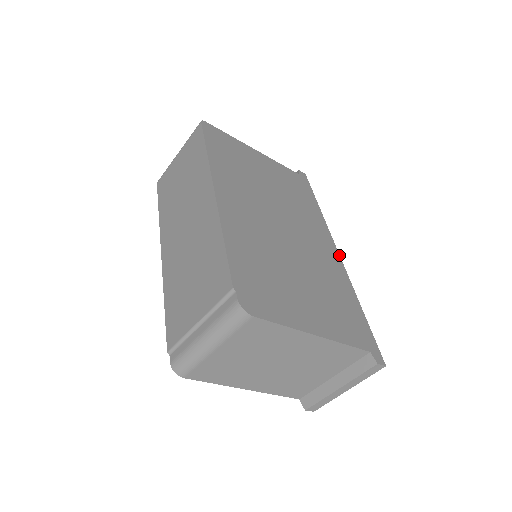
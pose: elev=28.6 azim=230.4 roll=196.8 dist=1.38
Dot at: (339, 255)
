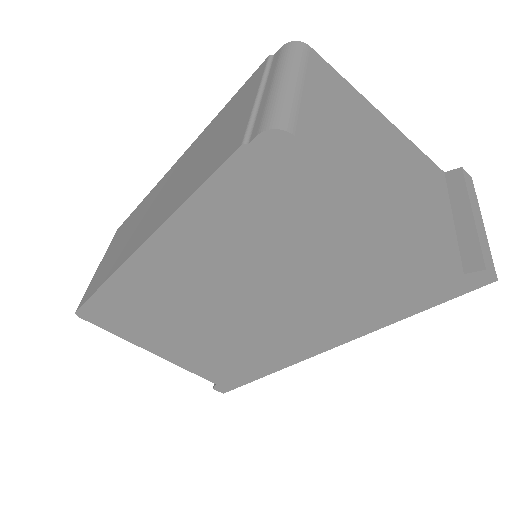
Dot at: occluded
